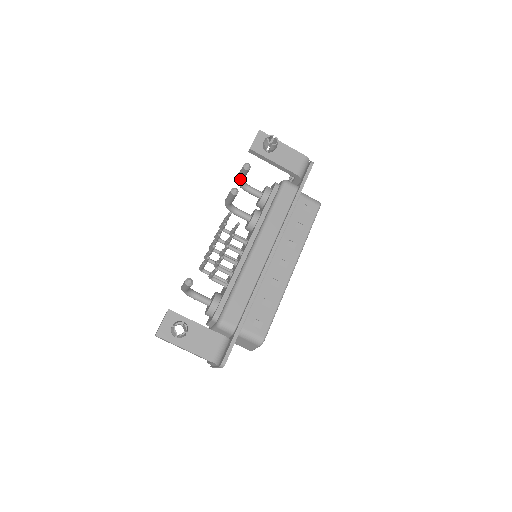
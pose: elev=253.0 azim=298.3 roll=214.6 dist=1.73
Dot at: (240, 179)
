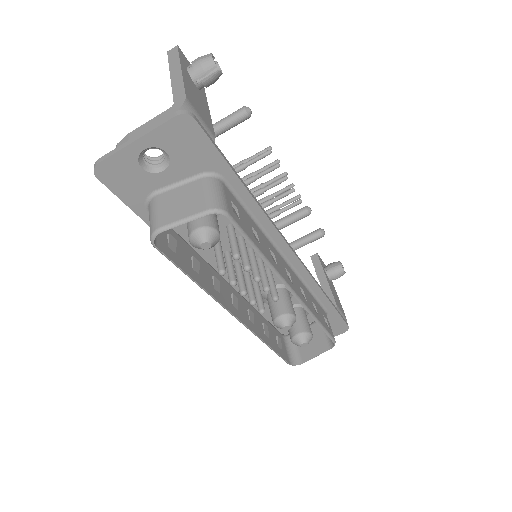
Dot at: (294, 243)
